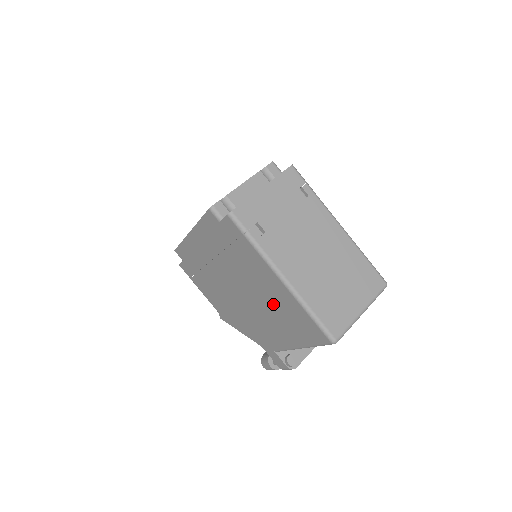
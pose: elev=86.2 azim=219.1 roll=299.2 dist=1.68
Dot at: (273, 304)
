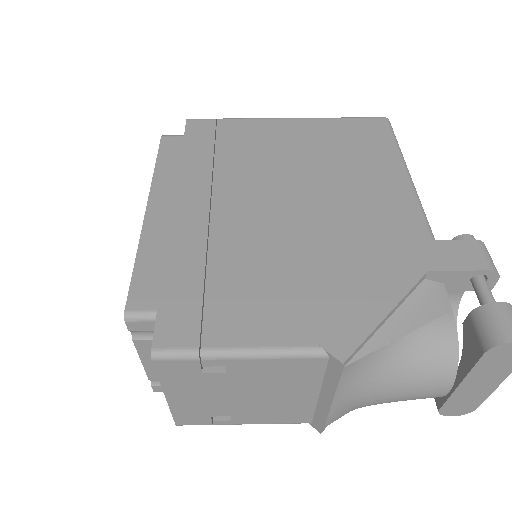
Dot at: (319, 154)
